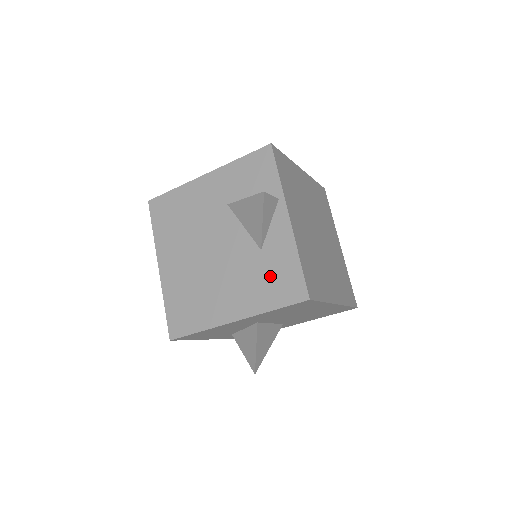
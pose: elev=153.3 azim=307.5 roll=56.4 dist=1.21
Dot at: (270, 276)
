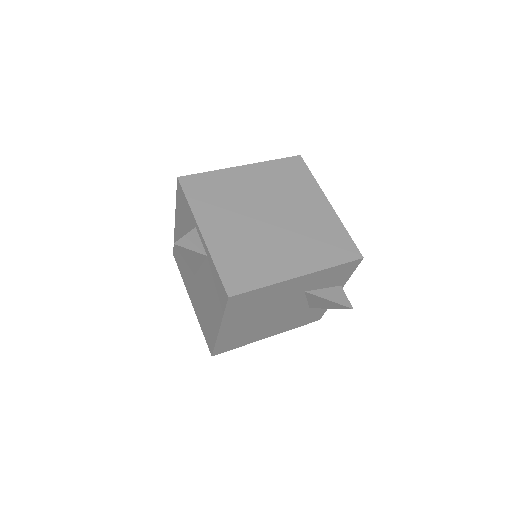
Dot at: (306, 317)
